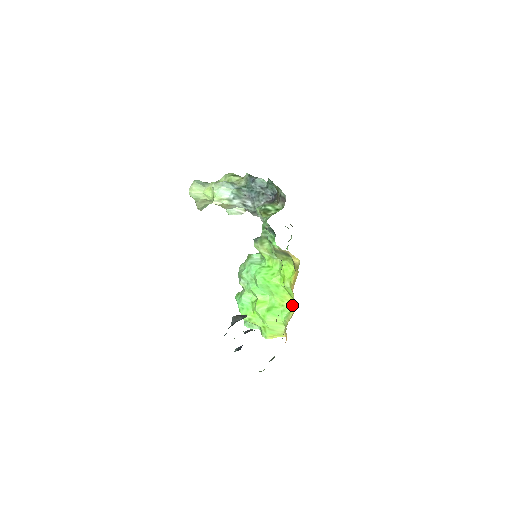
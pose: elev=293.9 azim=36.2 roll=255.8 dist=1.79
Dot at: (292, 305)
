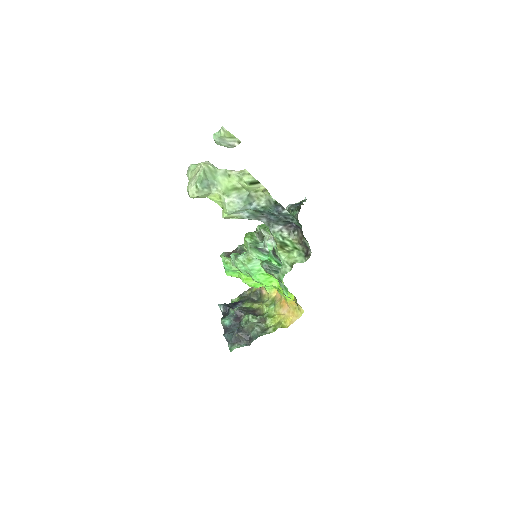
Dot at: occluded
